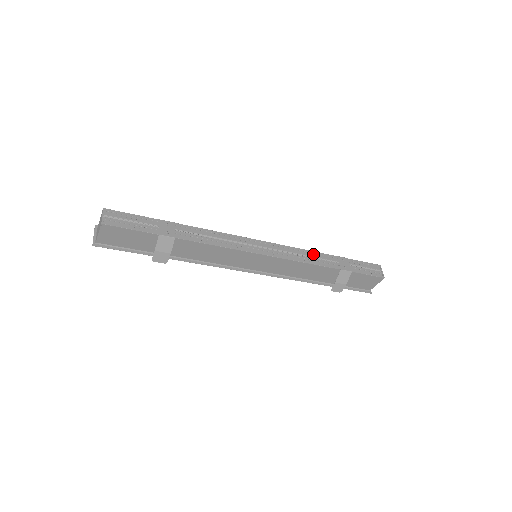
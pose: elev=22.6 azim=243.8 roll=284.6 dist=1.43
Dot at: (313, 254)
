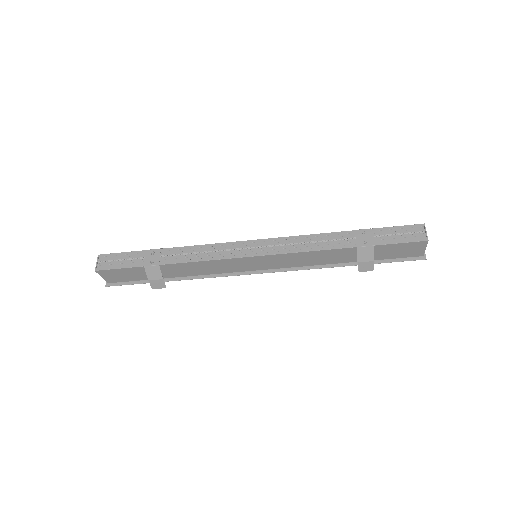
Dot at: (321, 237)
